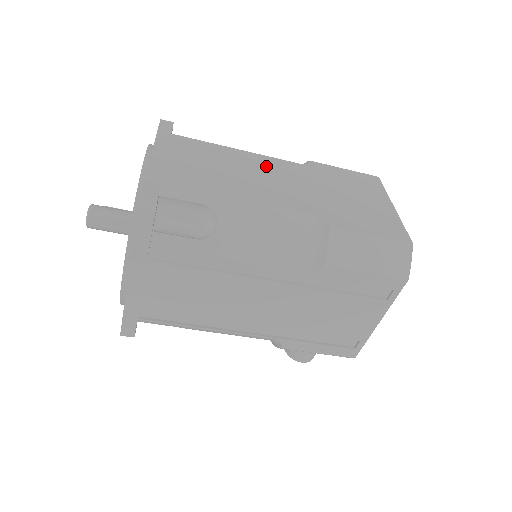
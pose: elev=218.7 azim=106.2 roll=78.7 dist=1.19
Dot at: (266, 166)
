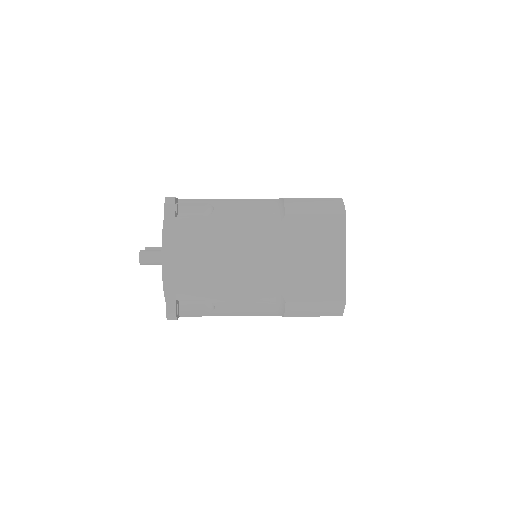
Dot at: (247, 241)
